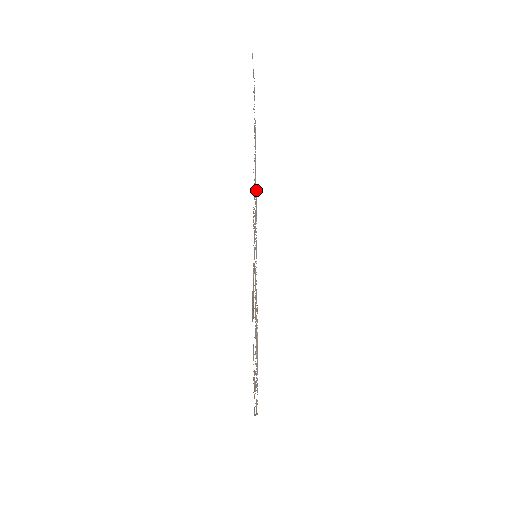
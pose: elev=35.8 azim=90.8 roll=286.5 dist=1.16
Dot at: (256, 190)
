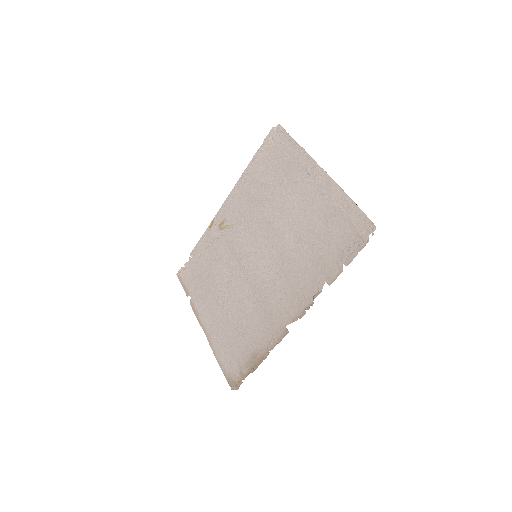
Dot at: (274, 139)
